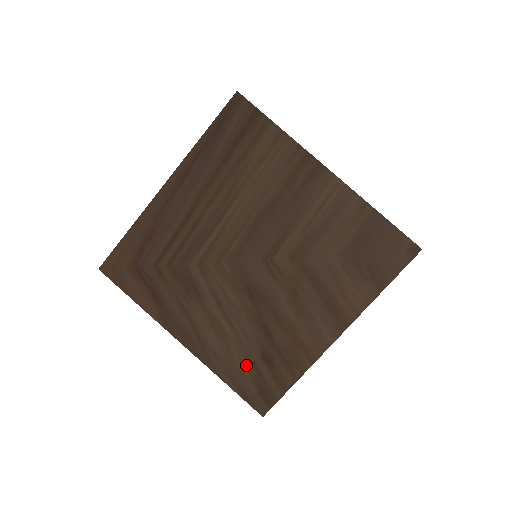
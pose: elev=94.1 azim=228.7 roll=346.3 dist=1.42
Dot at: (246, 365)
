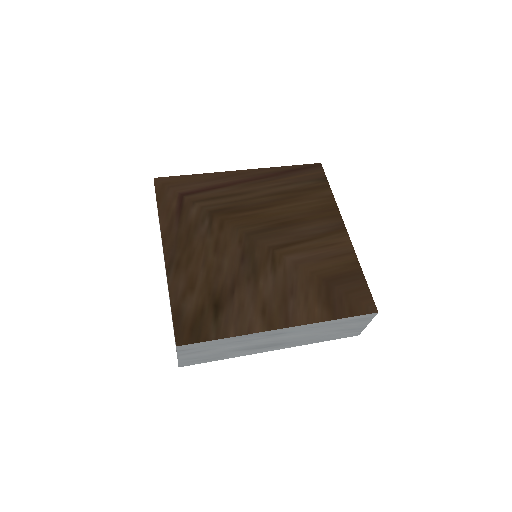
Dot at: (198, 300)
